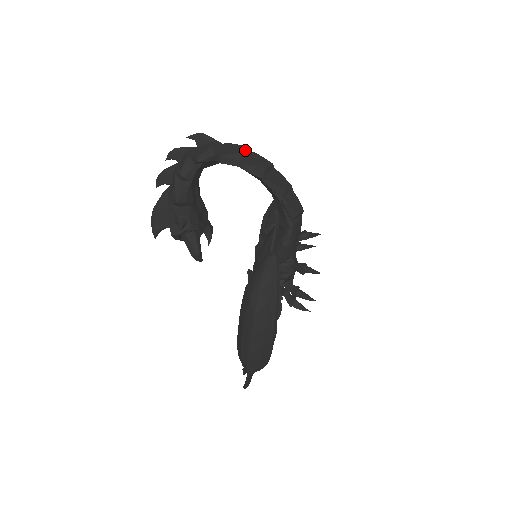
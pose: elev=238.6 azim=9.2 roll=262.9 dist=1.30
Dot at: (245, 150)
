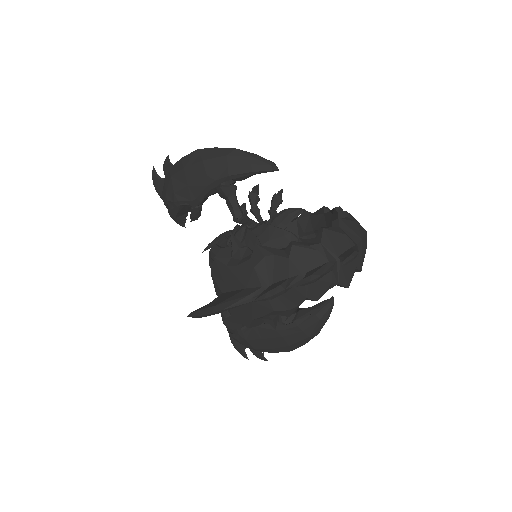
Dot at: (366, 239)
